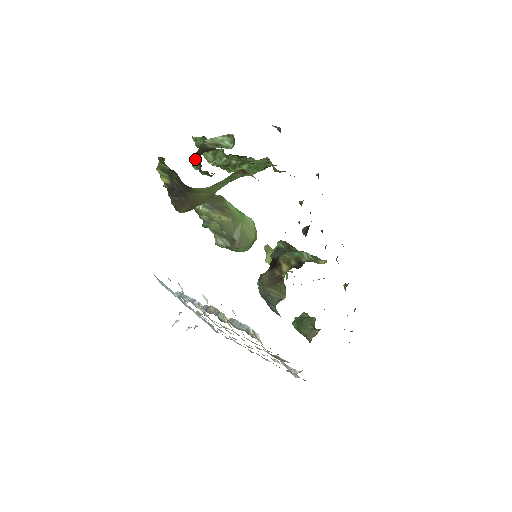
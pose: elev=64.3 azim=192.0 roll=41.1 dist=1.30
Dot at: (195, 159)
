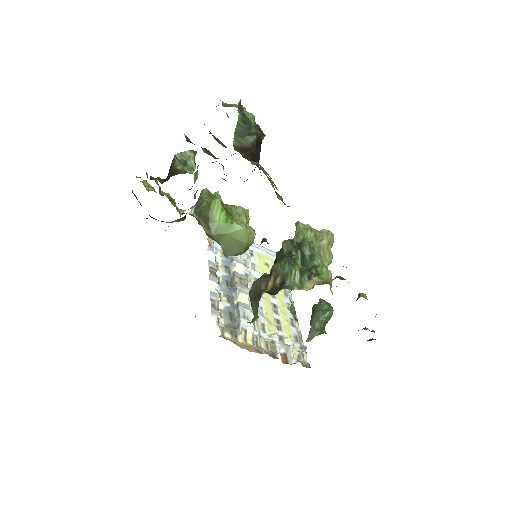
Dot at: occluded
